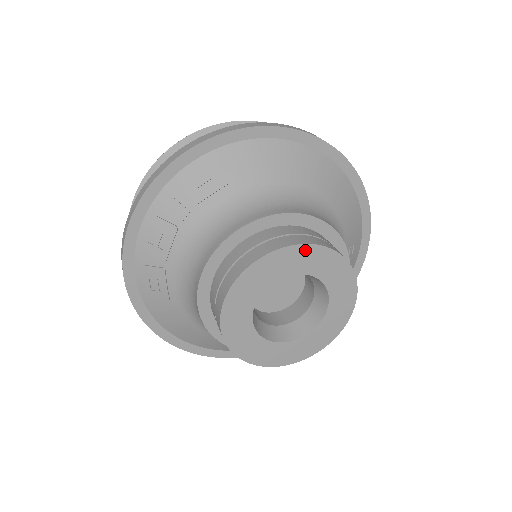
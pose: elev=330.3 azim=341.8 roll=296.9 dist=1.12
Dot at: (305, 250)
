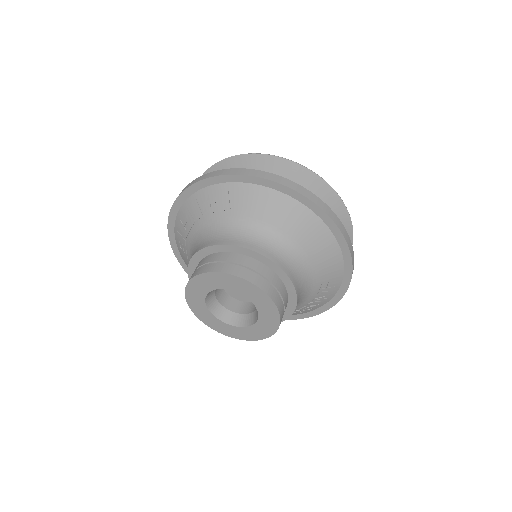
Dot at: (240, 281)
